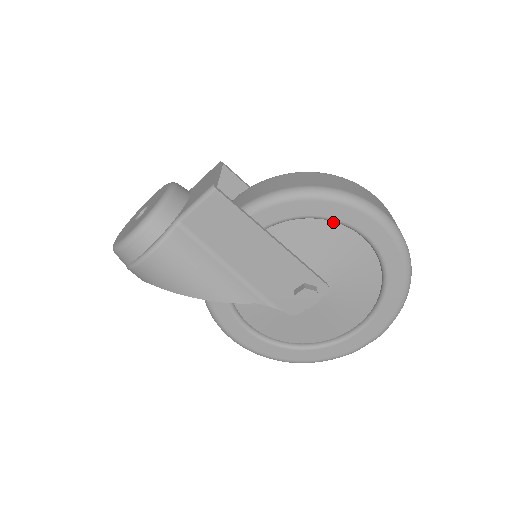
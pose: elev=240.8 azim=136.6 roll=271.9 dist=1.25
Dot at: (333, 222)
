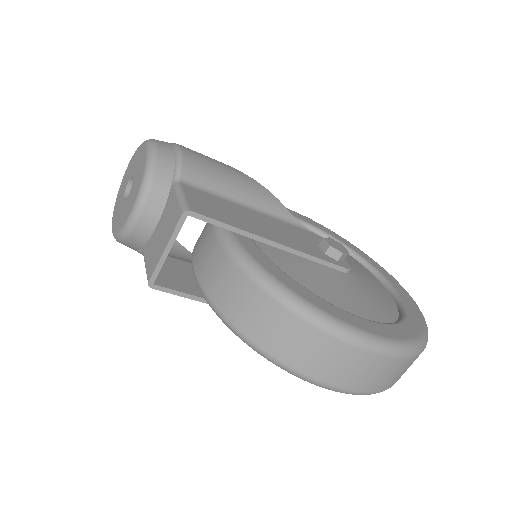
Dot at: occluded
